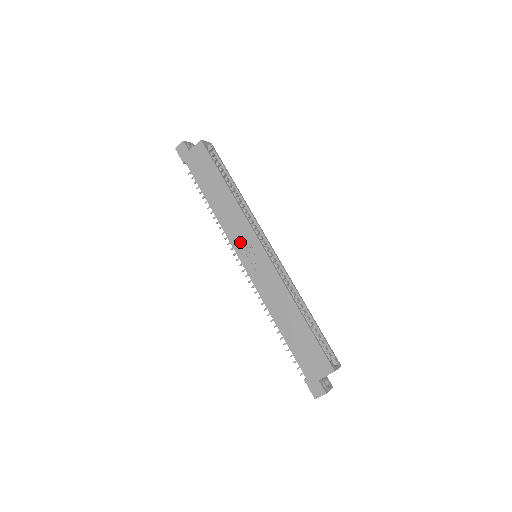
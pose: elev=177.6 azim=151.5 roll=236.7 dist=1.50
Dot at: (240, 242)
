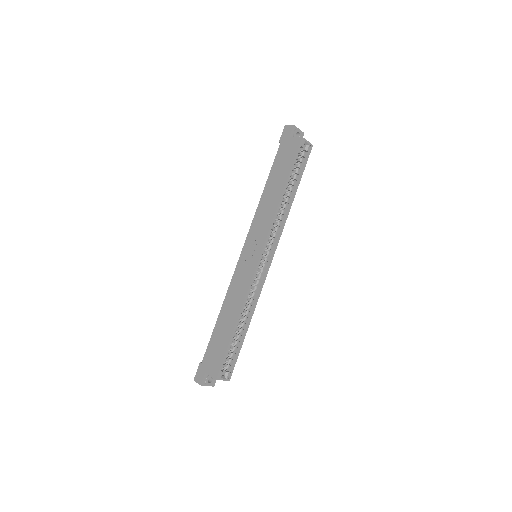
Dot at: (254, 236)
